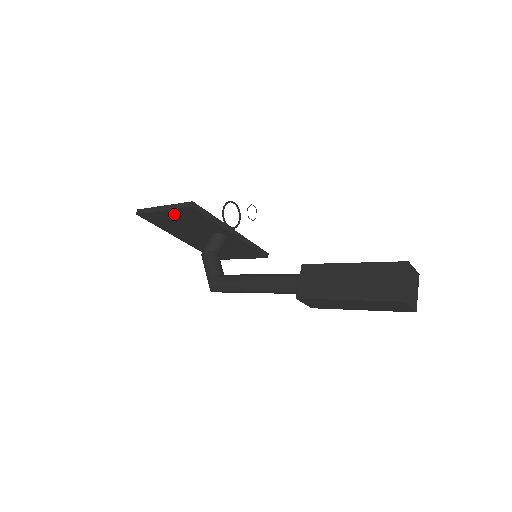
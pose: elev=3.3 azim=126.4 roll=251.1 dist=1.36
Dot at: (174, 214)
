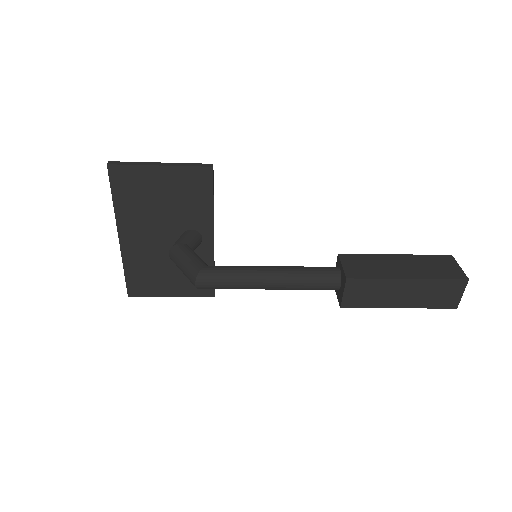
Dot at: (171, 177)
